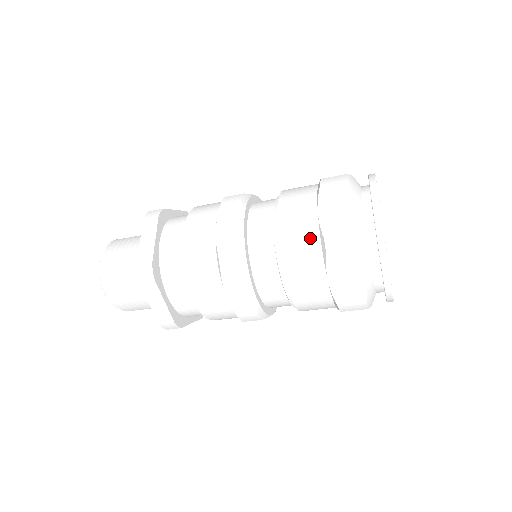
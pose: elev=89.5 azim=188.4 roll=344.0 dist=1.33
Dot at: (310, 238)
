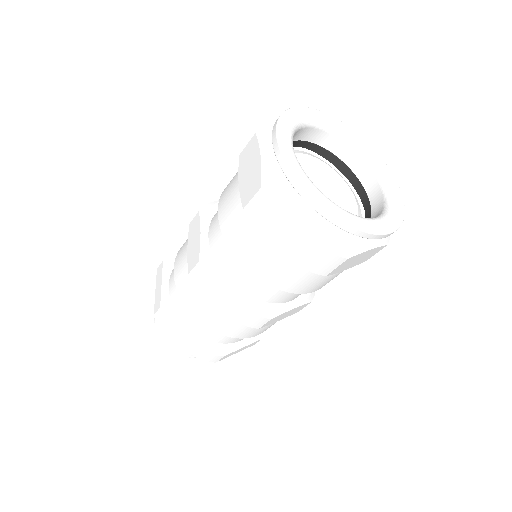
Dot at: (240, 215)
